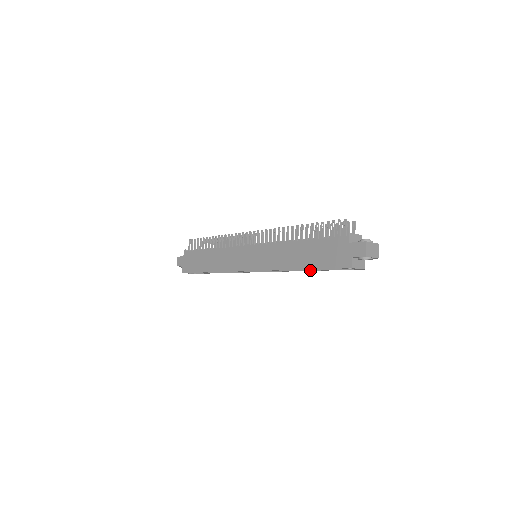
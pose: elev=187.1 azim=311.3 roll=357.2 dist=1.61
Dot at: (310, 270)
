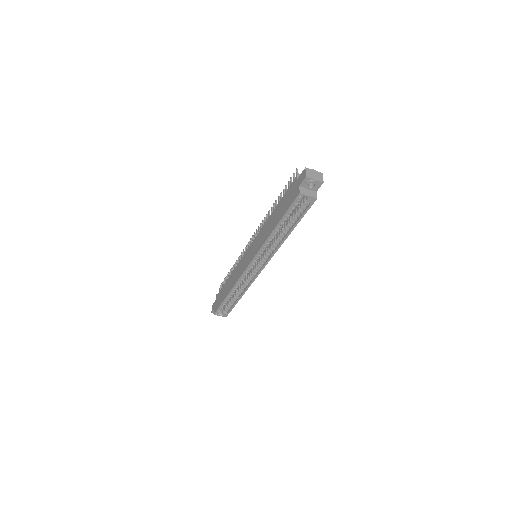
Dot at: (287, 234)
